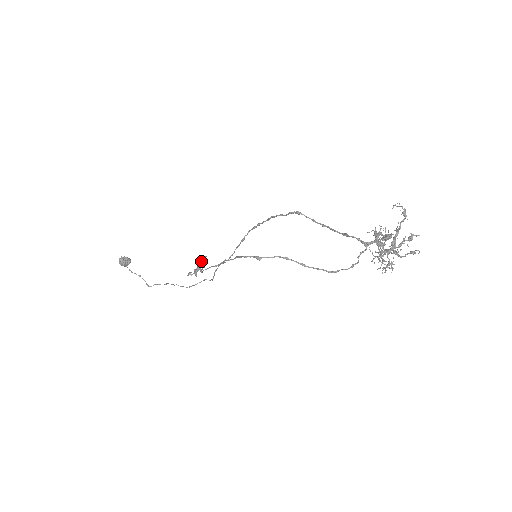
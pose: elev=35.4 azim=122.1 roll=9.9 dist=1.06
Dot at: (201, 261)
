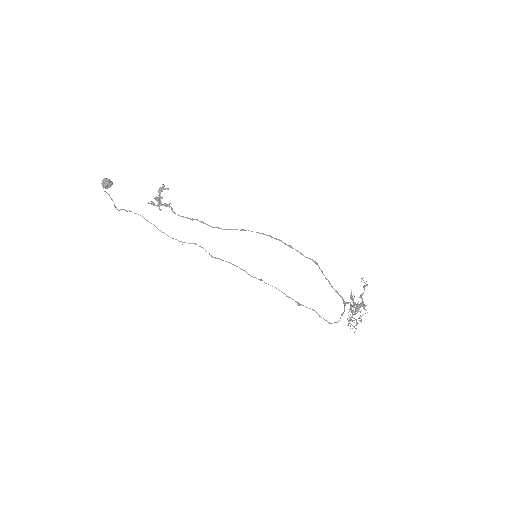
Dot at: (160, 189)
